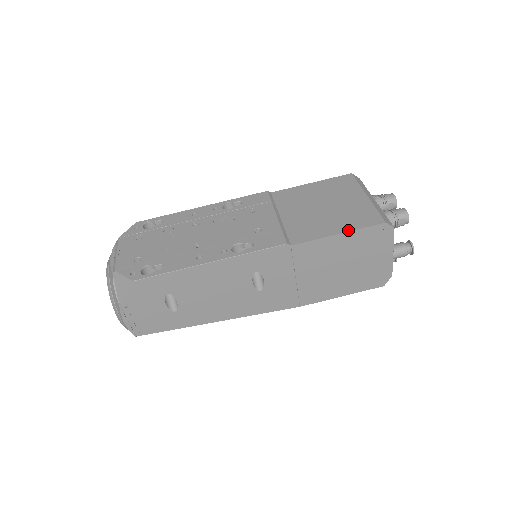
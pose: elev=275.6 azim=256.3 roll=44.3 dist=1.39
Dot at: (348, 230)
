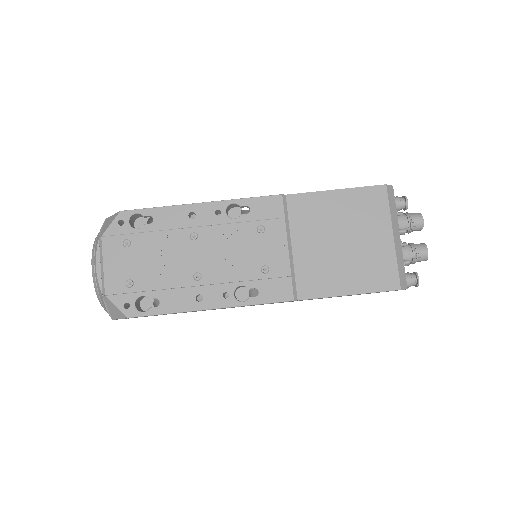
Dot at: (360, 292)
